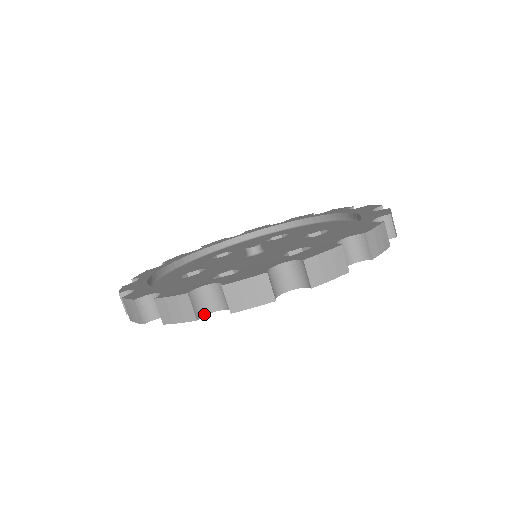
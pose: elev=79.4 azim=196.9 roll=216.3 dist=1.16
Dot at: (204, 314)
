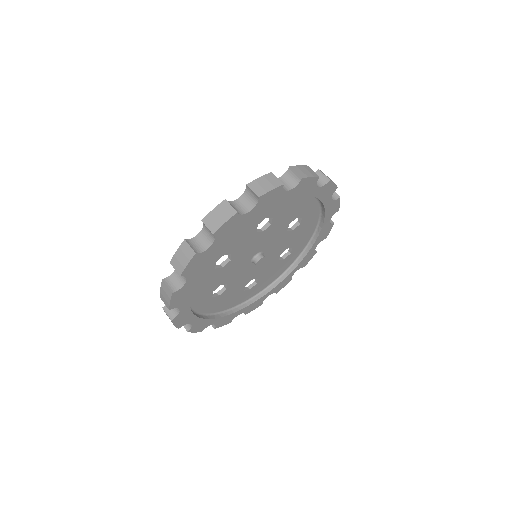
Dot at: (283, 189)
